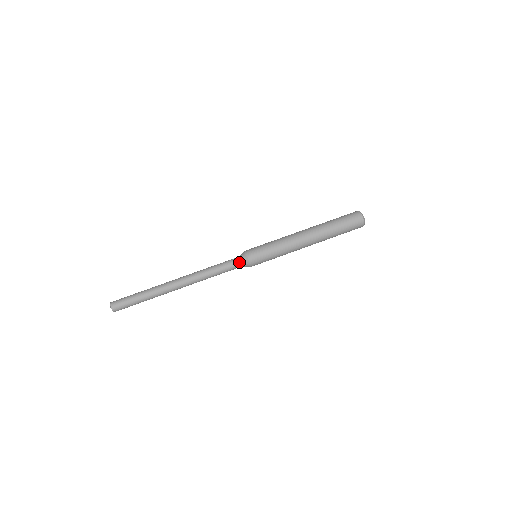
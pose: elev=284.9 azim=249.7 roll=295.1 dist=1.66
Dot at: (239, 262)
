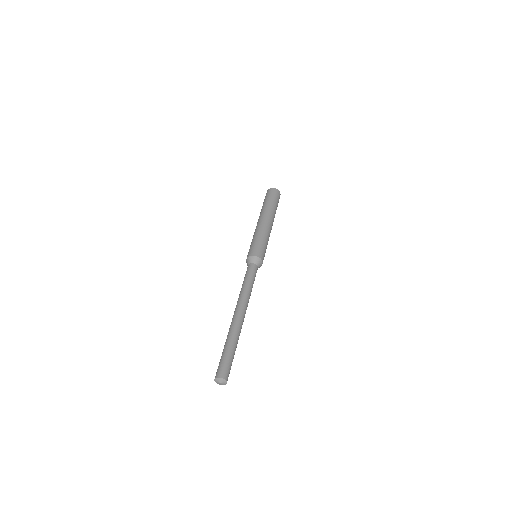
Dot at: (253, 264)
